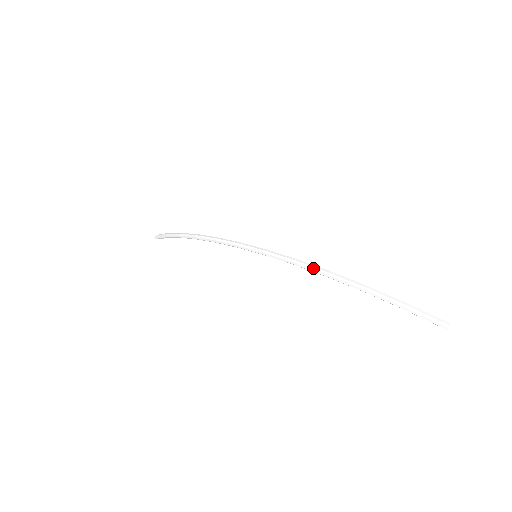
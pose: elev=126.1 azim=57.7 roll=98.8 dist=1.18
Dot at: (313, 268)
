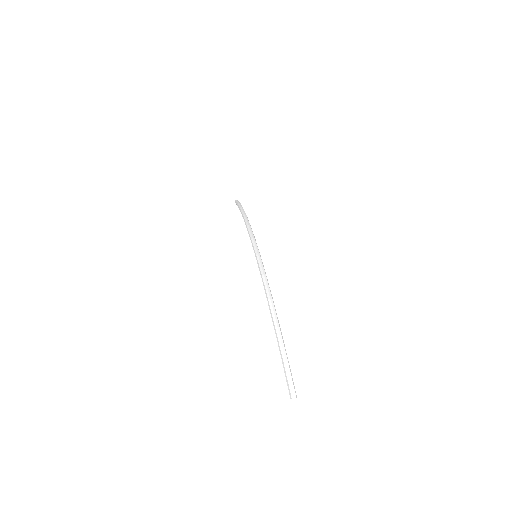
Dot at: (266, 288)
